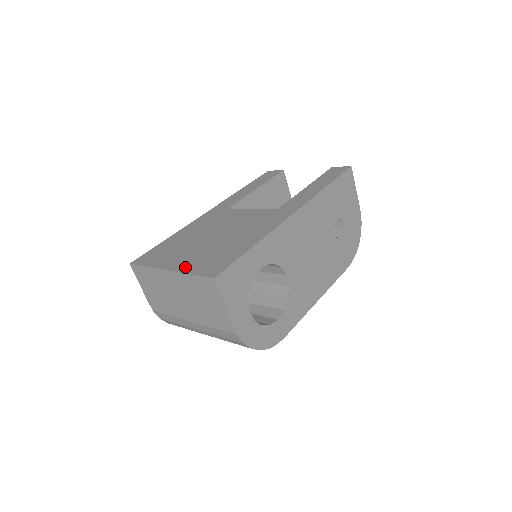
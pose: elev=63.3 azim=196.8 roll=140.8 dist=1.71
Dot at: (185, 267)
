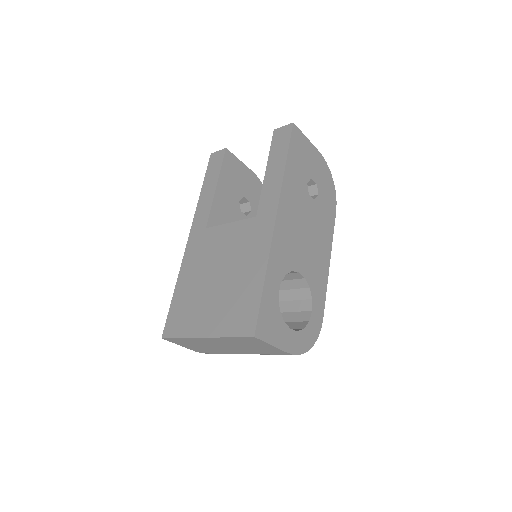
Dot at: (217, 329)
